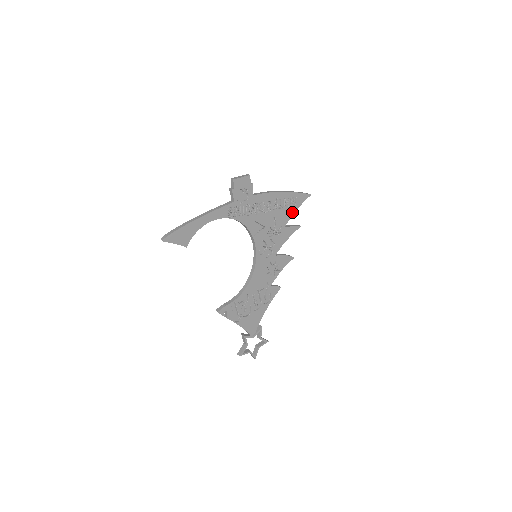
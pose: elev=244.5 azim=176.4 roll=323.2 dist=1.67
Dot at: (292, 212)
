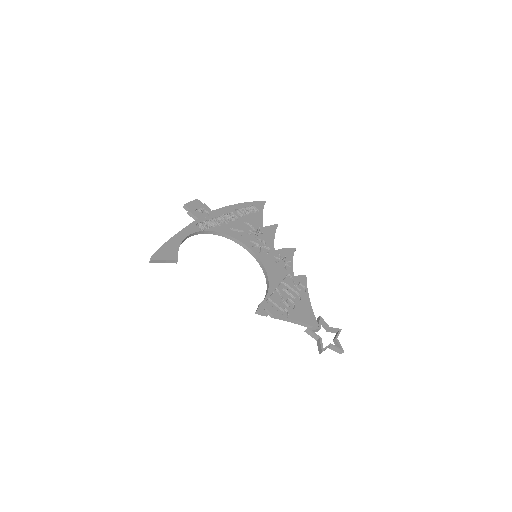
Dot at: (260, 216)
